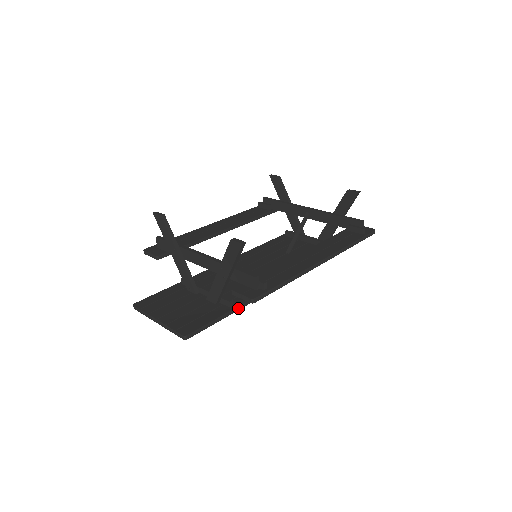
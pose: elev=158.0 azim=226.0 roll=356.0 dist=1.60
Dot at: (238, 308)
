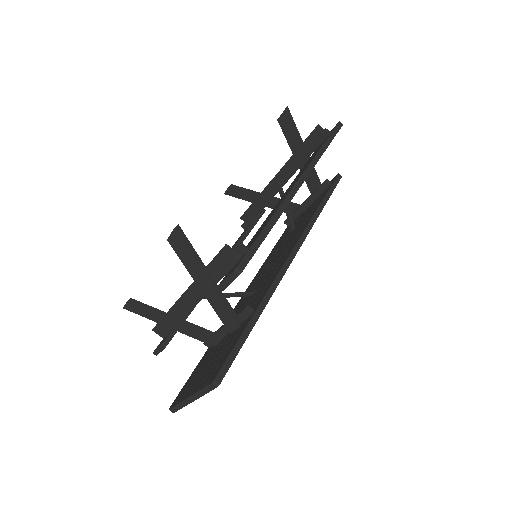
Dot at: (261, 308)
